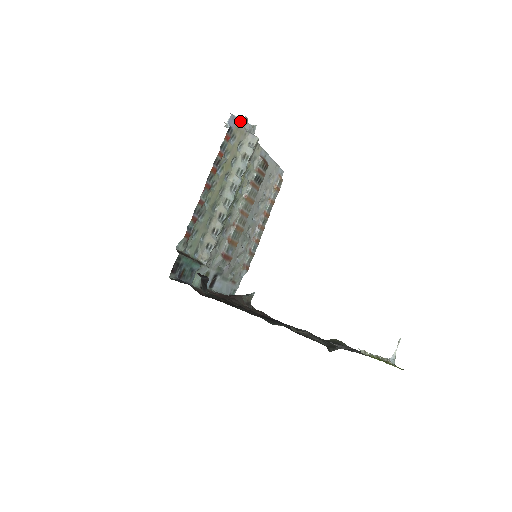
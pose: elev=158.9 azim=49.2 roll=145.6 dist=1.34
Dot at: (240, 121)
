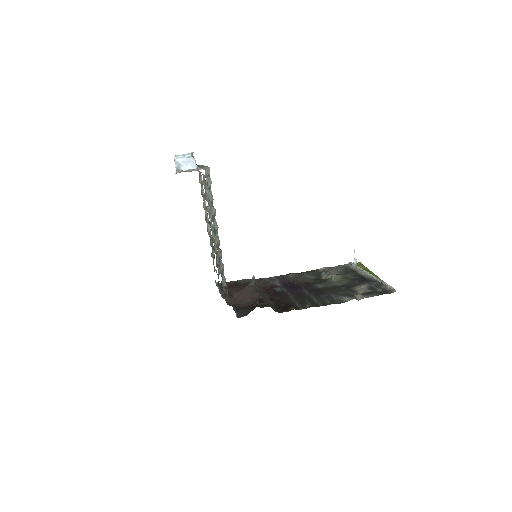
Dot at: (189, 161)
